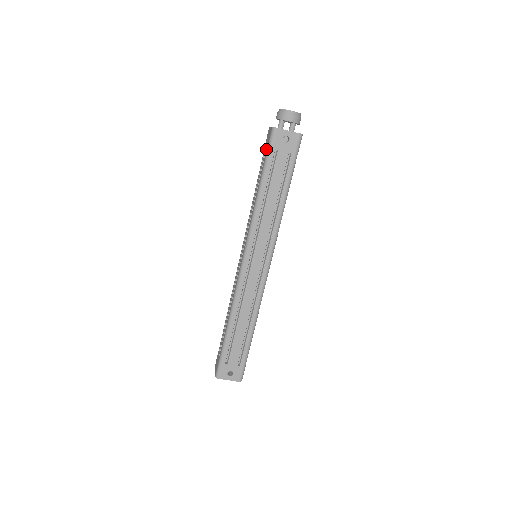
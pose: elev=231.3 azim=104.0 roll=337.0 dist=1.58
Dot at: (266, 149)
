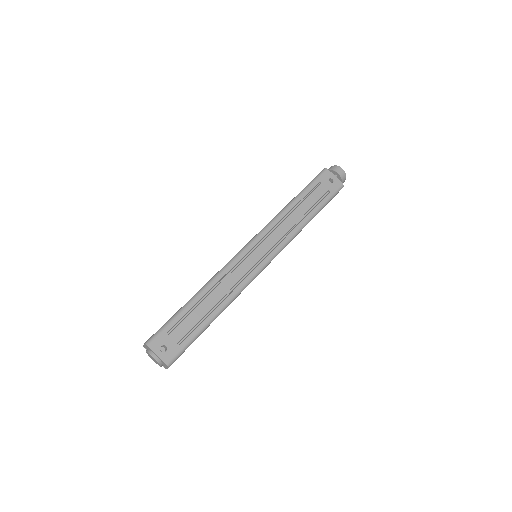
Dot at: occluded
